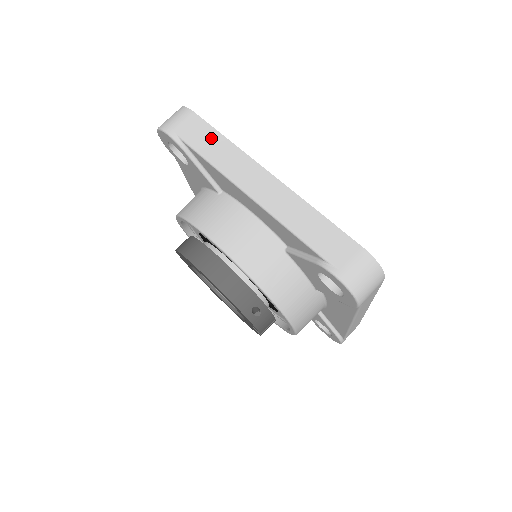
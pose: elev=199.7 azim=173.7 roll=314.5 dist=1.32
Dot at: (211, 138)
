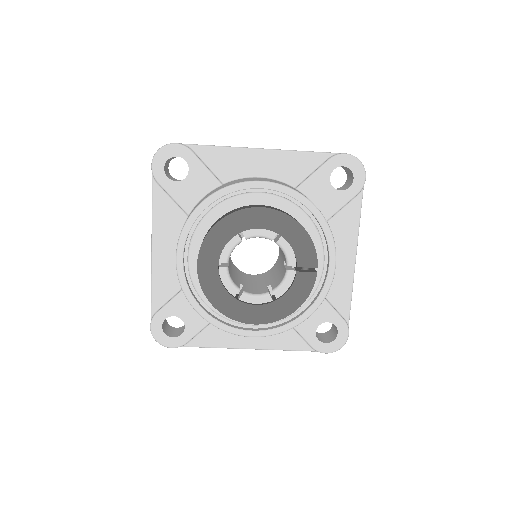
Dot at: occluded
